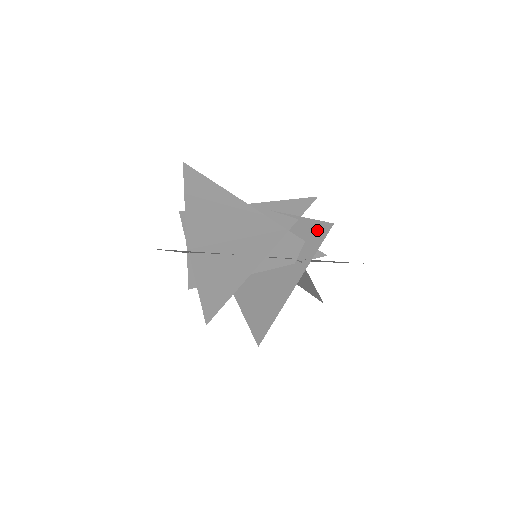
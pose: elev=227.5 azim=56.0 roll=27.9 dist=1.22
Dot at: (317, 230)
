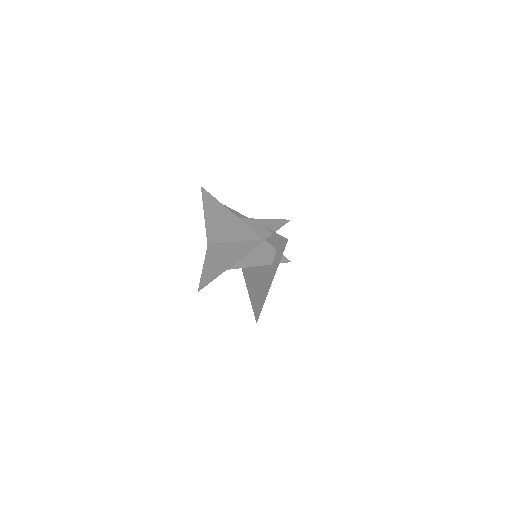
Dot at: (281, 243)
